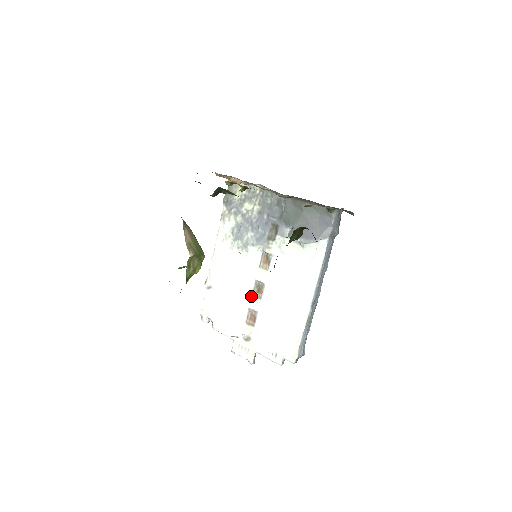
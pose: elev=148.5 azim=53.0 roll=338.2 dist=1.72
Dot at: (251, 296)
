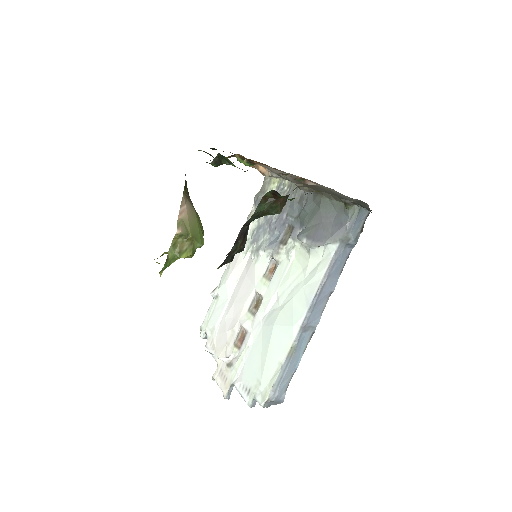
Dot at: (247, 311)
